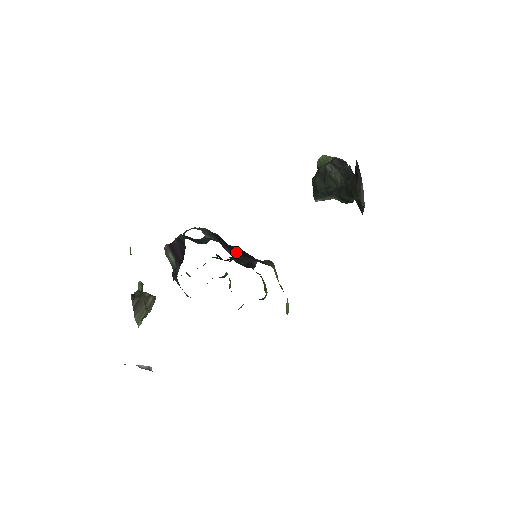
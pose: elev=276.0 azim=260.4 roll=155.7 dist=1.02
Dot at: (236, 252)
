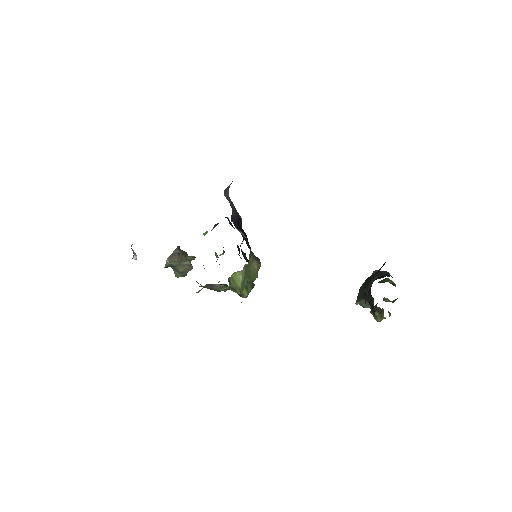
Dot at: (237, 225)
